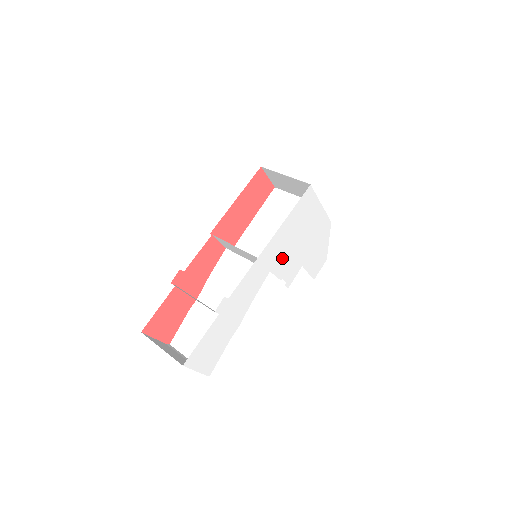
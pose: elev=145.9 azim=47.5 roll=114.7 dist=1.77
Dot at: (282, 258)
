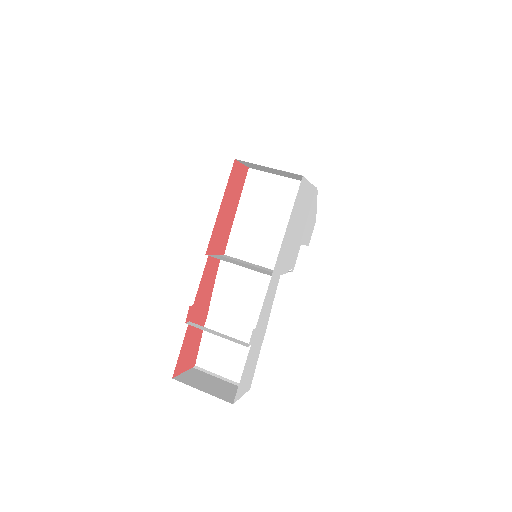
Dot at: (287, 256)
